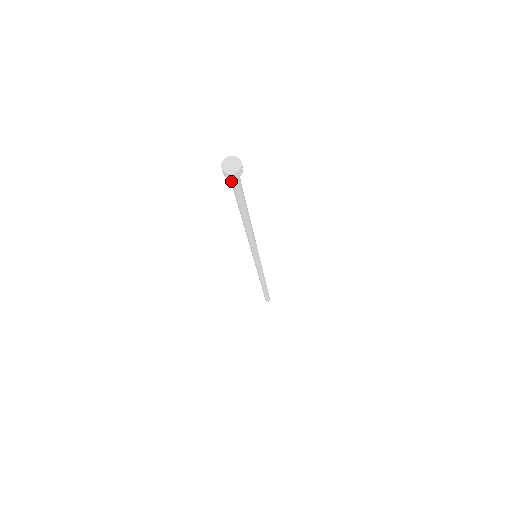
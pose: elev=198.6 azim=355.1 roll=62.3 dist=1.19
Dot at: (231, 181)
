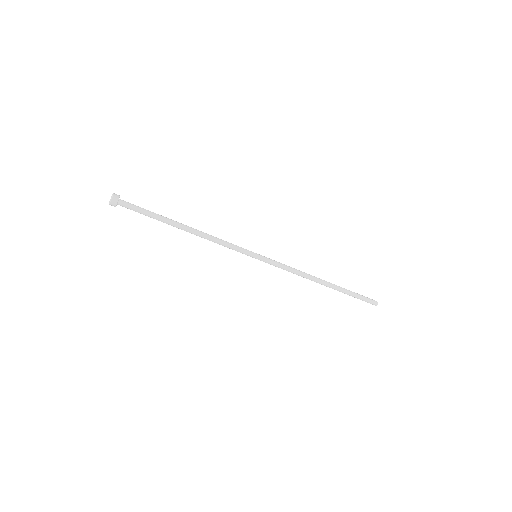
Dot at: occluded
